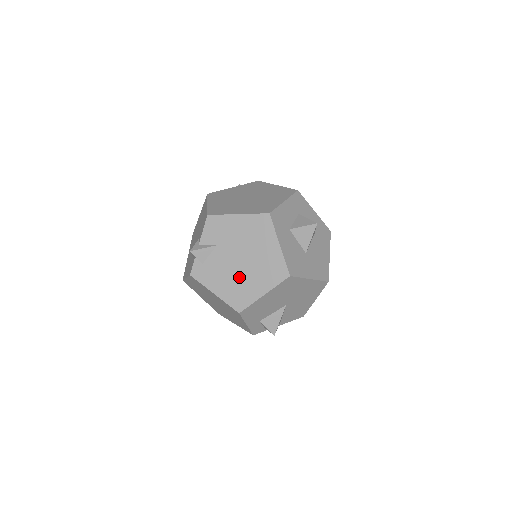
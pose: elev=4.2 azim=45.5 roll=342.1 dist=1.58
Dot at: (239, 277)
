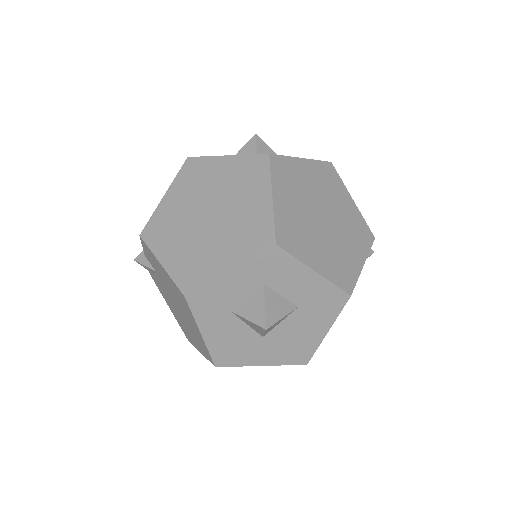
Dot at: (180, 317)
